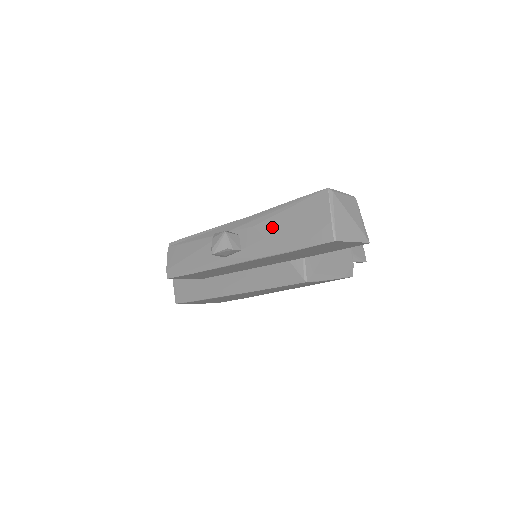
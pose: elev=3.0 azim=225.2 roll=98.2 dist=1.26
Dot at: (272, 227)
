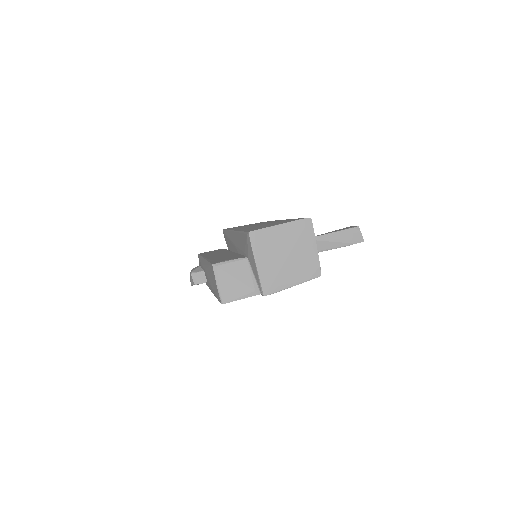
Dot at: (208, 276)
